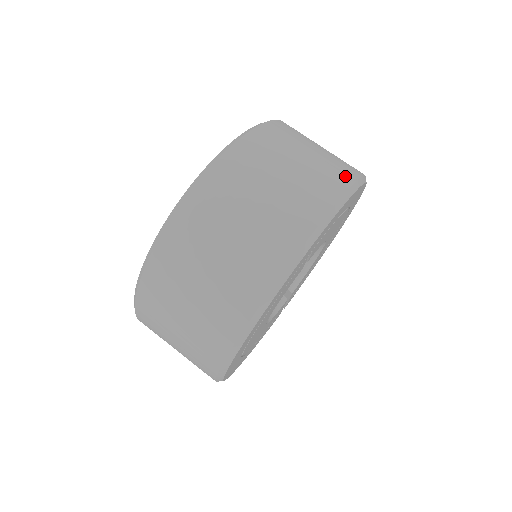
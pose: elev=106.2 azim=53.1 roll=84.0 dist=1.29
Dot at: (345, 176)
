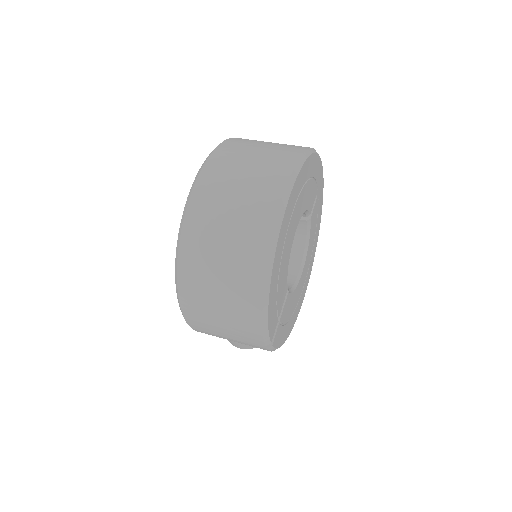
Dot at: occluded
